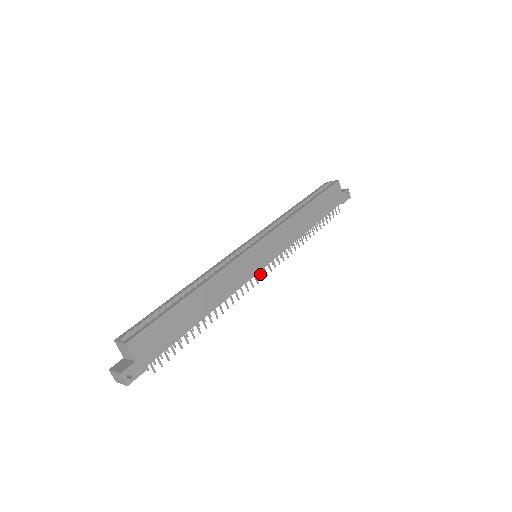
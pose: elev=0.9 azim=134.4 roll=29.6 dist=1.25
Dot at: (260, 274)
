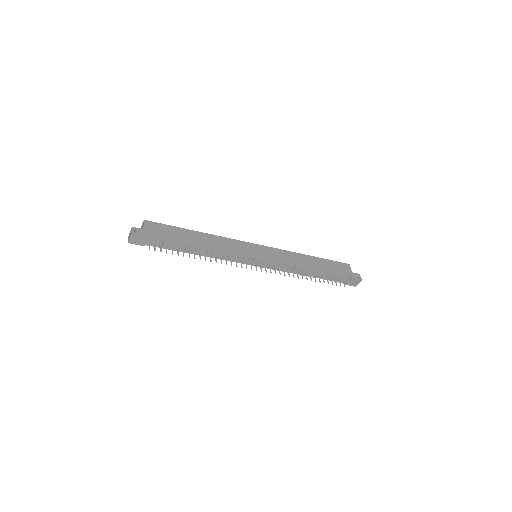
Dot at: (254, 261)
